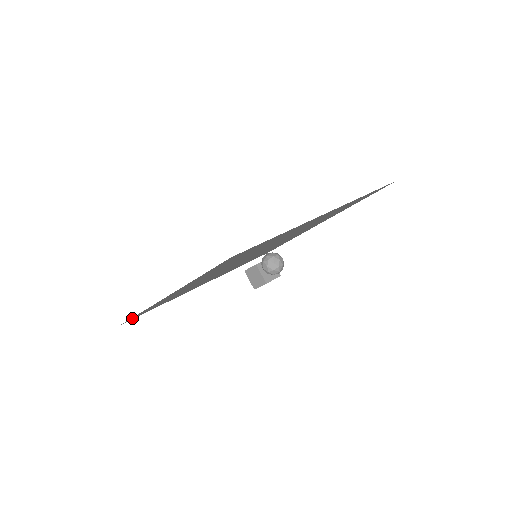
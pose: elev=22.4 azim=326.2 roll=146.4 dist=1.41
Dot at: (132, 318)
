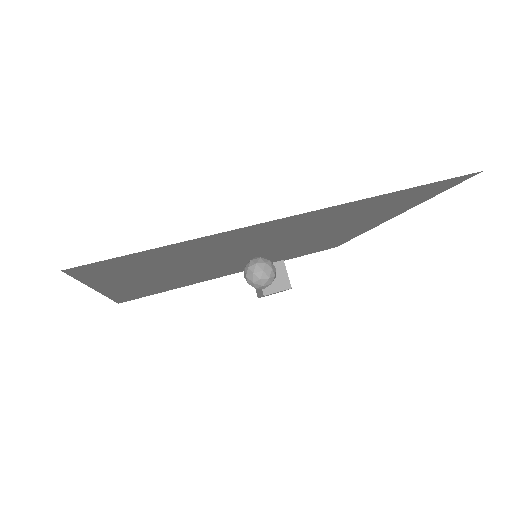
Dot at: (124, 300)
